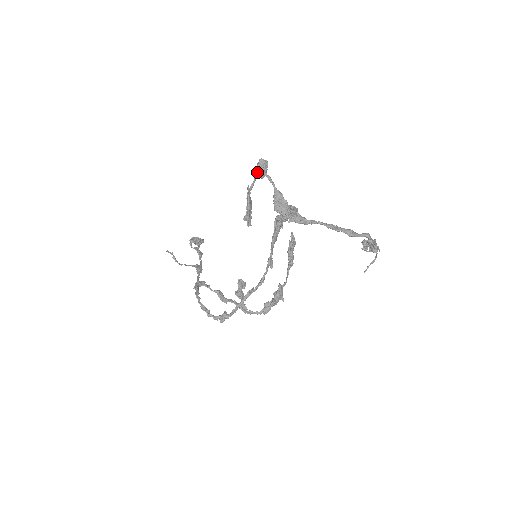
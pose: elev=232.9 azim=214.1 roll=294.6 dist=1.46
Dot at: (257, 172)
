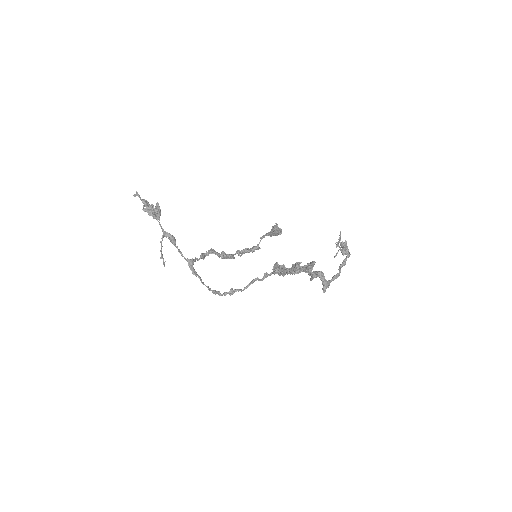
Dot at: occluded
